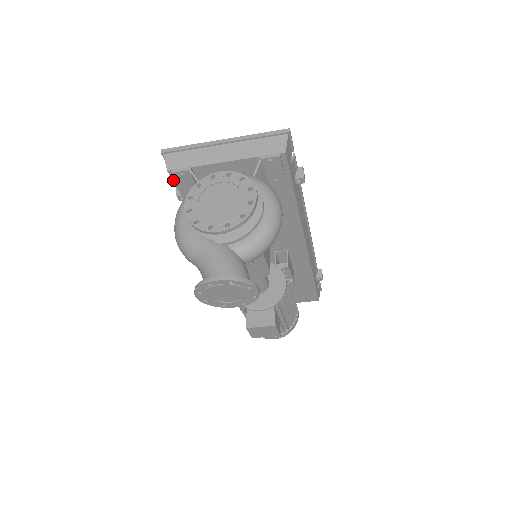
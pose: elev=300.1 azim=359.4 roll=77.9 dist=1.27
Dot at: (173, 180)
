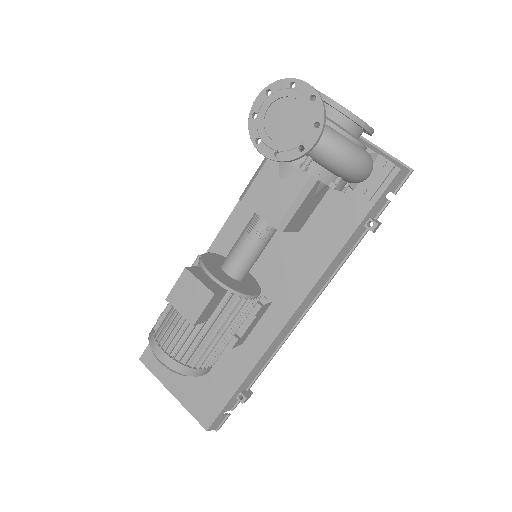
Dot at: occluded
